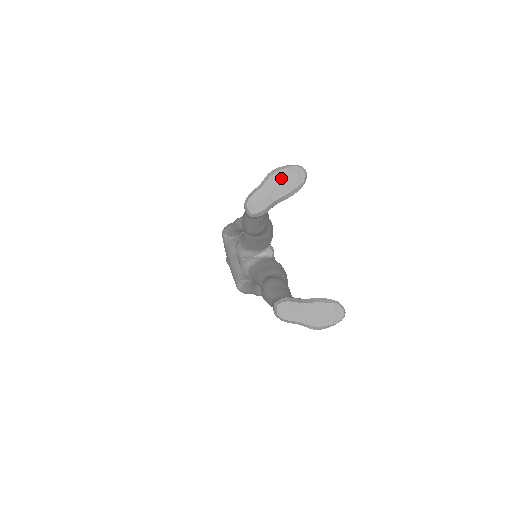
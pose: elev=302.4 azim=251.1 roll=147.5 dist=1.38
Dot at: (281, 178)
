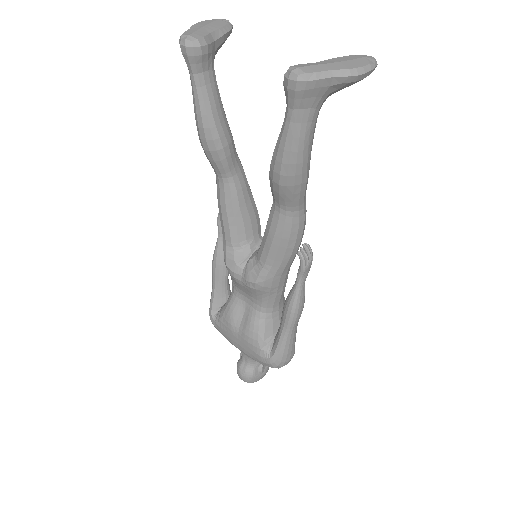
Dot at: (204, 23)
